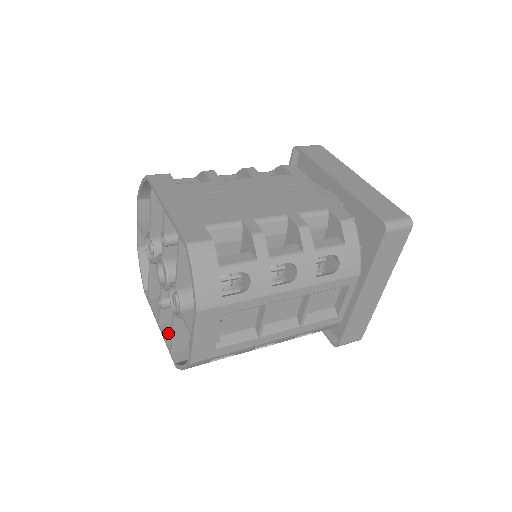
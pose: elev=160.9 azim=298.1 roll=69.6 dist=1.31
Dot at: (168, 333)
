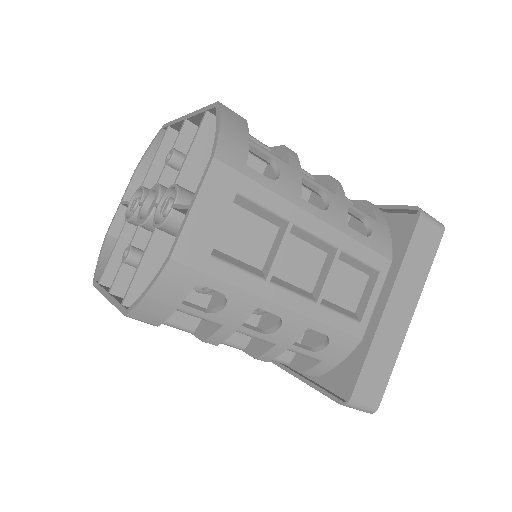
Dot at: (120, 299)
